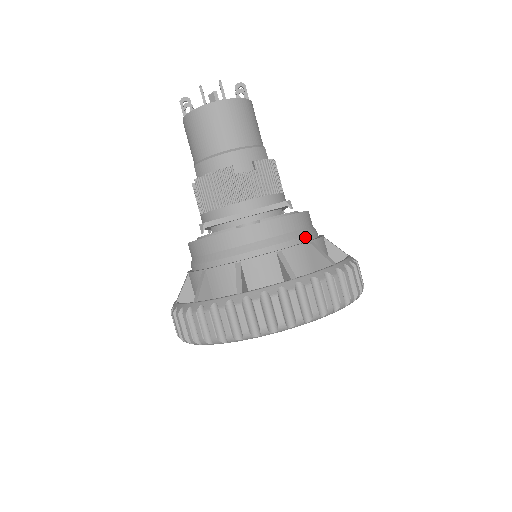
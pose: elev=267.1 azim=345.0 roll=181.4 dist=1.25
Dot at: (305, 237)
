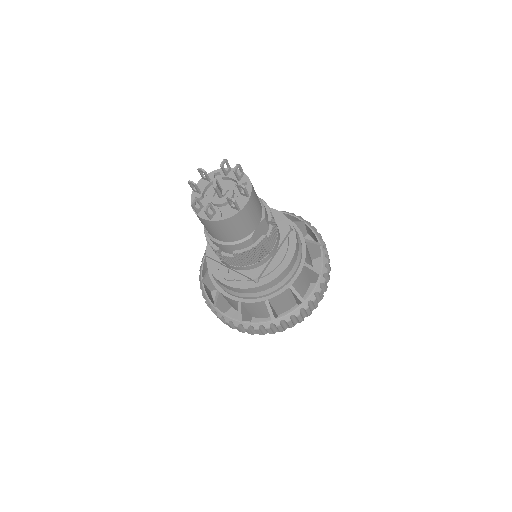
Dot at: (265, 295)
